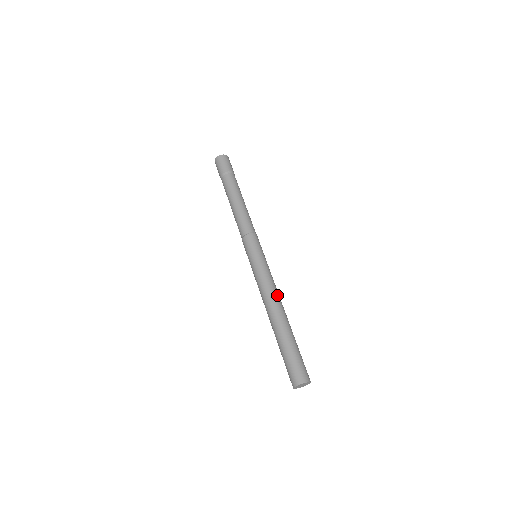
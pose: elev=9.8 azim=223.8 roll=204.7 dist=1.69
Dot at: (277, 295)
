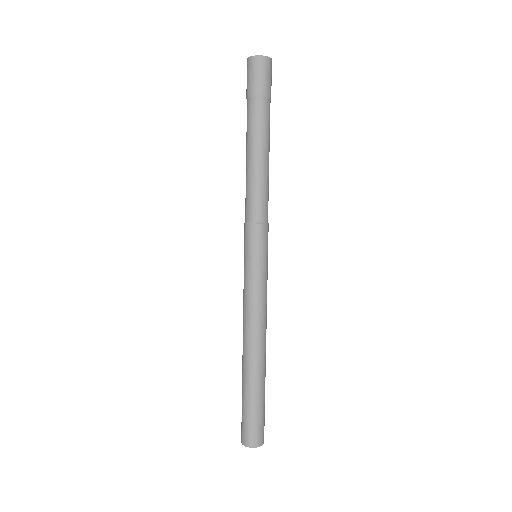
Dot at: (257, 329)
